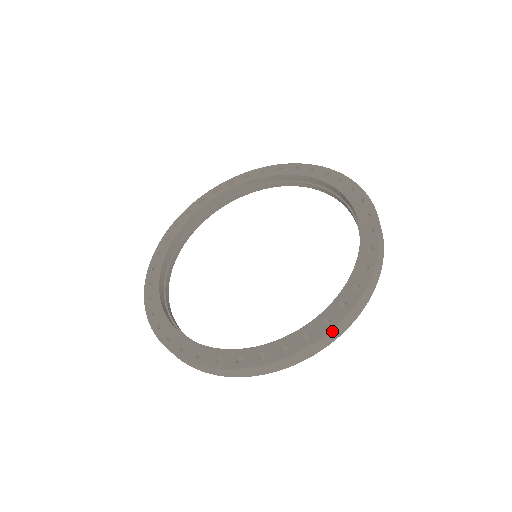
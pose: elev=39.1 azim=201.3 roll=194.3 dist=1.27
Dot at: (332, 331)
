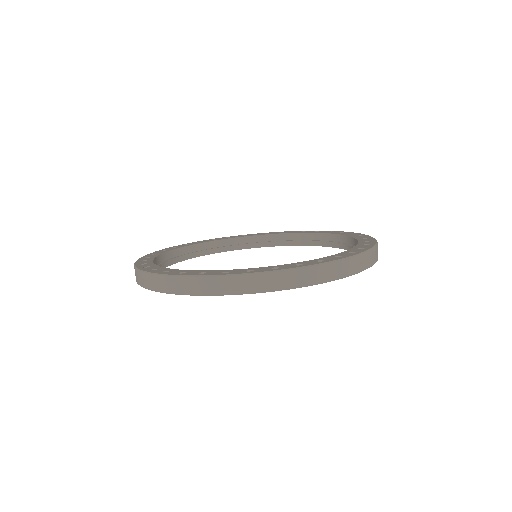
Dot at: (325, 265)
